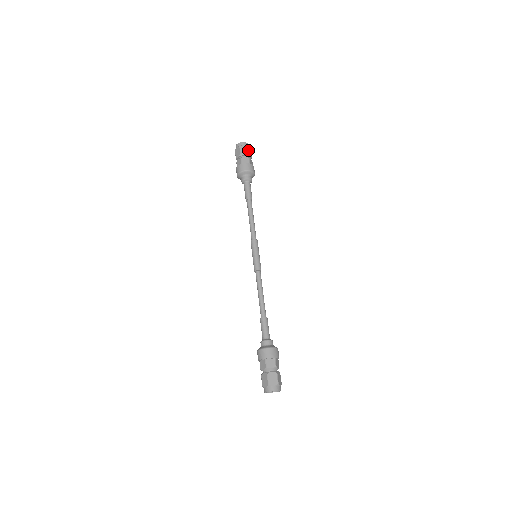
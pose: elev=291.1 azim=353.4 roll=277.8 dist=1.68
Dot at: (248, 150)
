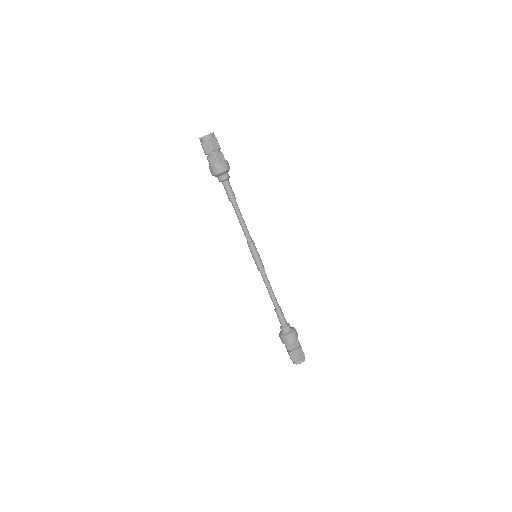
Dot at: (218, 143)
